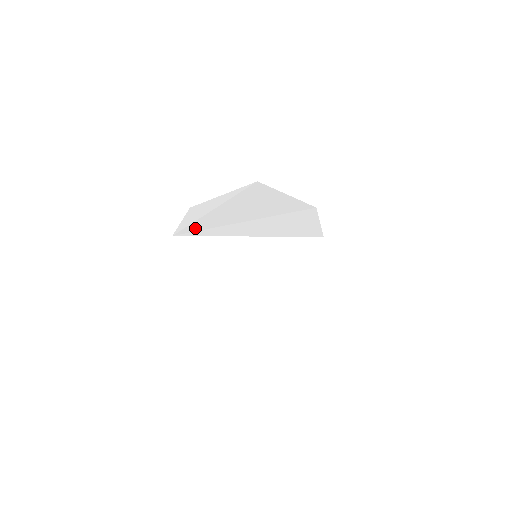
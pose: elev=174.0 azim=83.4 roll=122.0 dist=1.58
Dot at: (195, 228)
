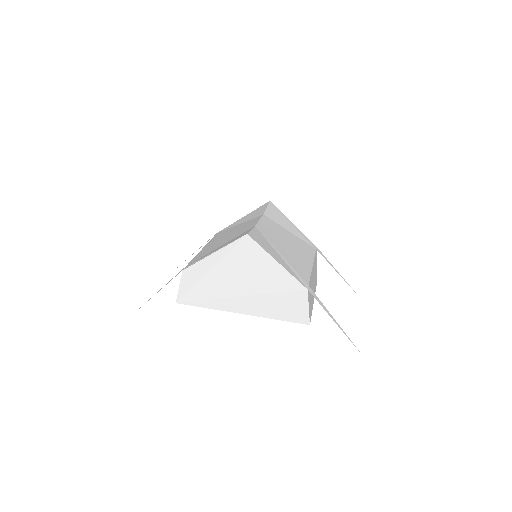
Dot at: (193, 297)
